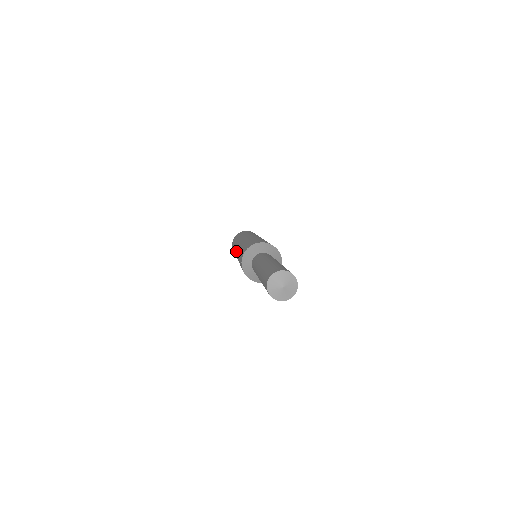
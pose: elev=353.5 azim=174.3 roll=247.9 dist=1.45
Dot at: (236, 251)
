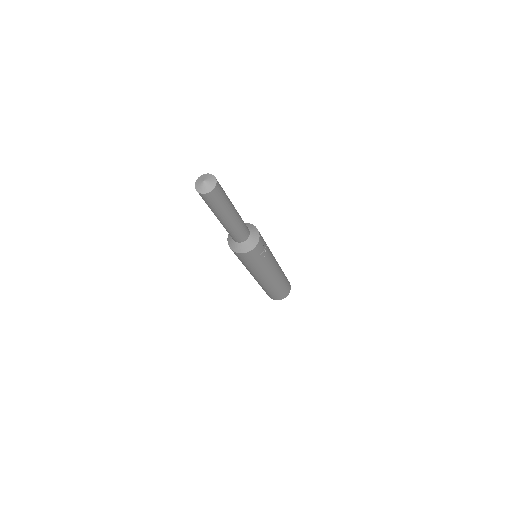
Dot at: occluded
